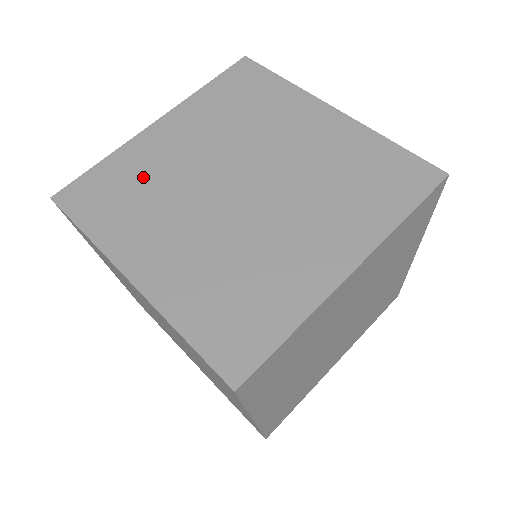
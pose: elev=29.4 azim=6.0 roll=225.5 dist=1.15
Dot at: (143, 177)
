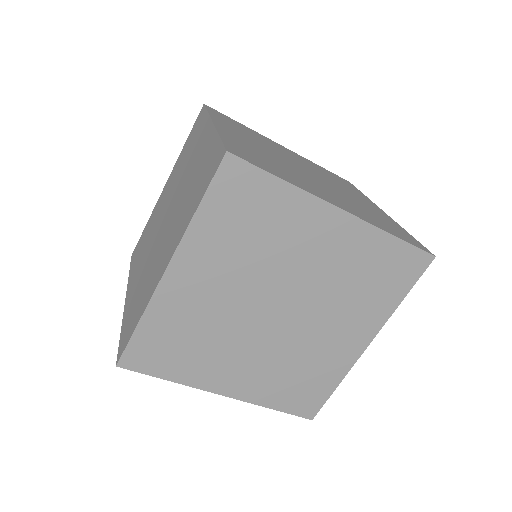
Dot at: (259, 154)
